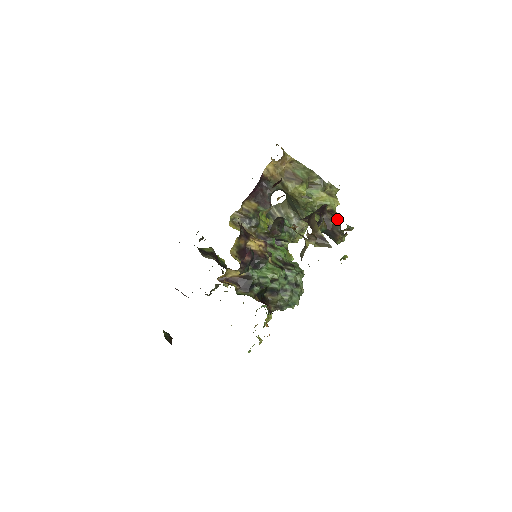
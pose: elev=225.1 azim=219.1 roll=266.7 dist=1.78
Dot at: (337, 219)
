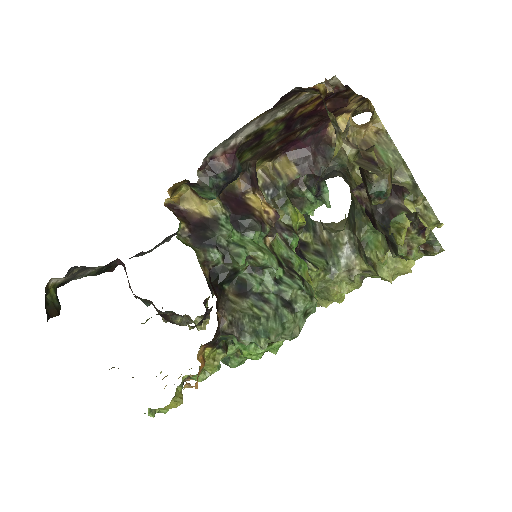
Dot at: occluded
